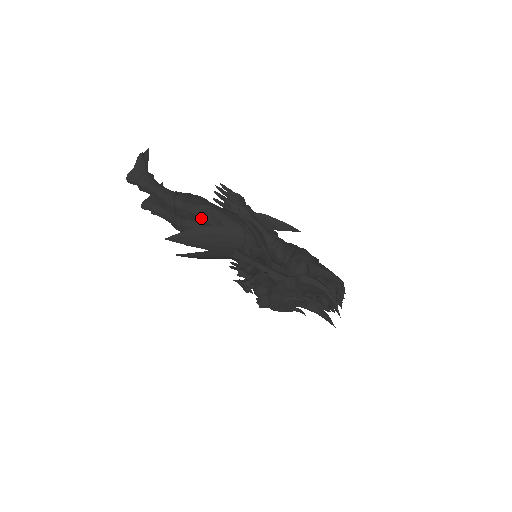
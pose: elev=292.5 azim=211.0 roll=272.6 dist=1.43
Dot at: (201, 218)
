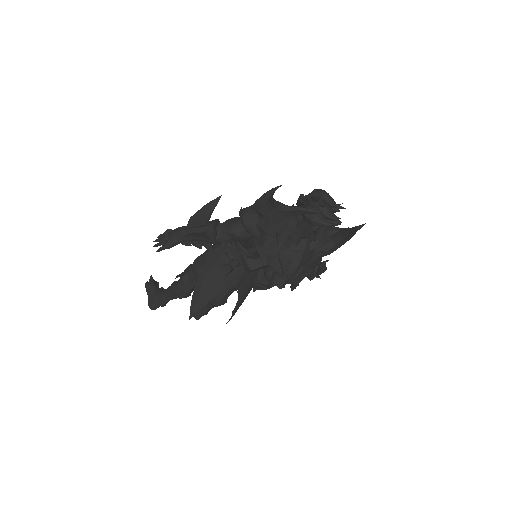
Dot at: (196, 277)
